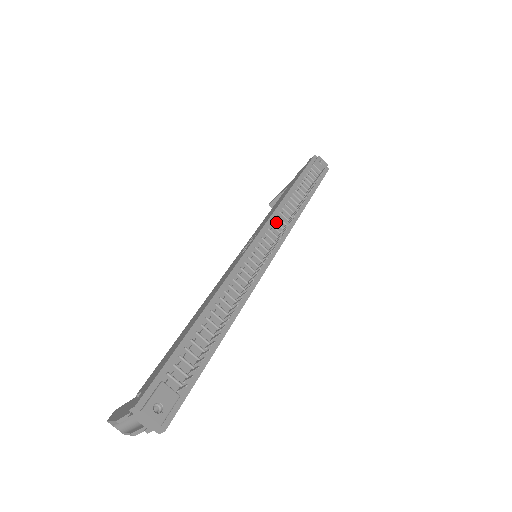
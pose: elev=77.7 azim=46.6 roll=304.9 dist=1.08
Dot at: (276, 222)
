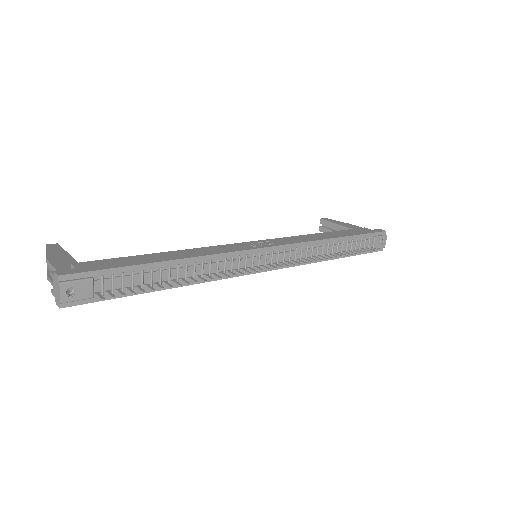
Dot at: (296, 251)
